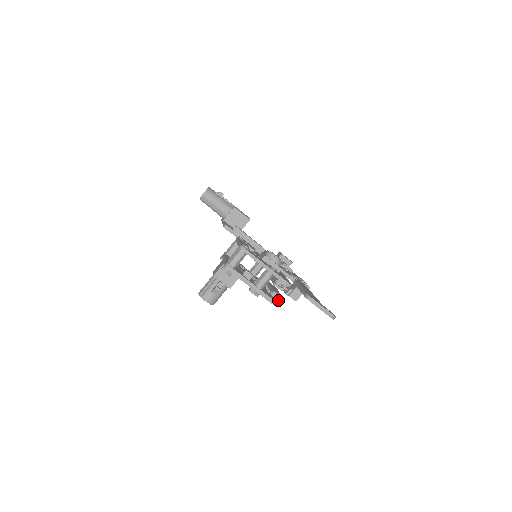
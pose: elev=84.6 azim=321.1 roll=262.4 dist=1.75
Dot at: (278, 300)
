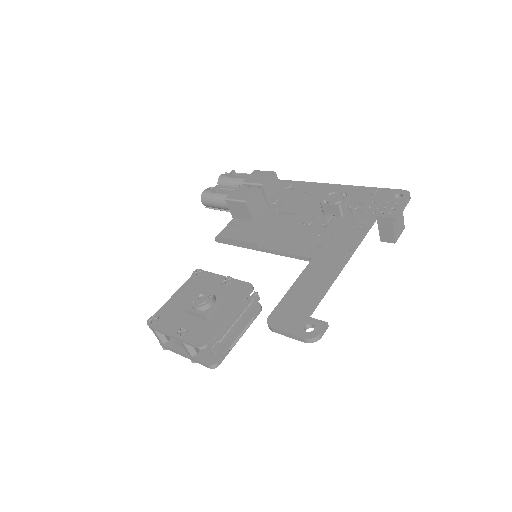
Dot at: (221, 356)
